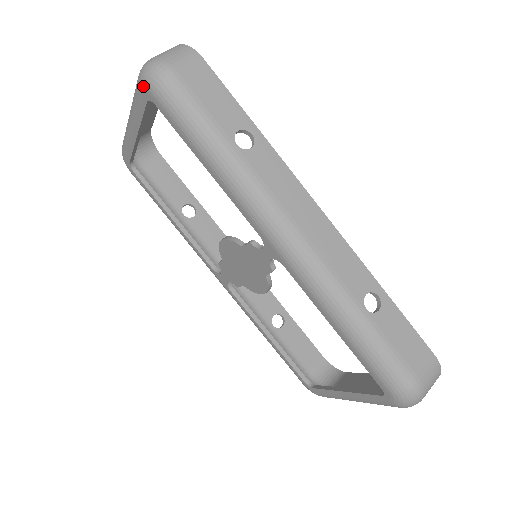
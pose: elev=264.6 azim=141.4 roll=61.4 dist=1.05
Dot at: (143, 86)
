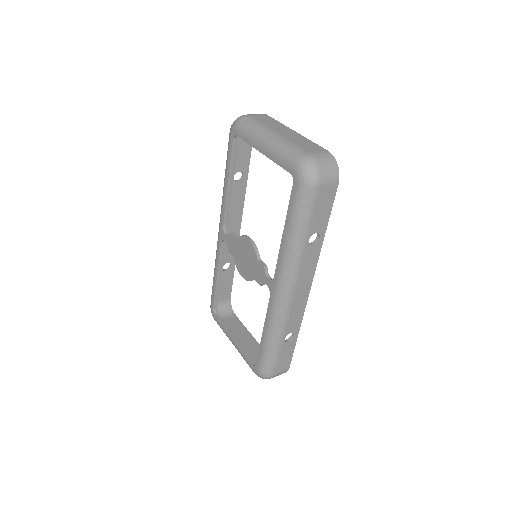
Dot at: (298, 171)
